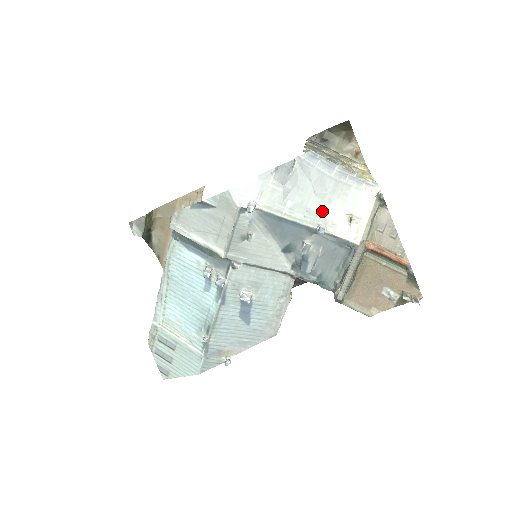
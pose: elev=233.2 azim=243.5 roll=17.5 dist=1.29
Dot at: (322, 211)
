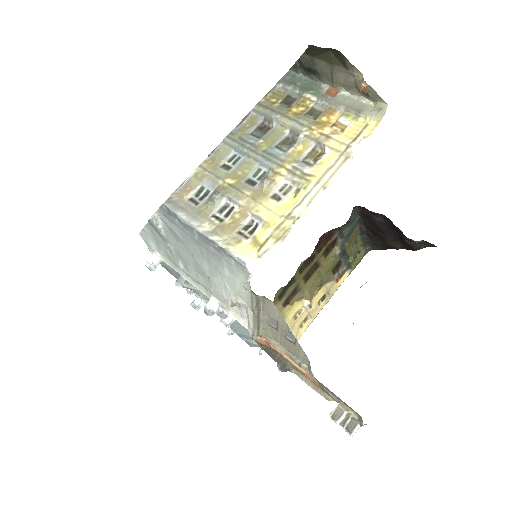
Dot at: (209, 280)
